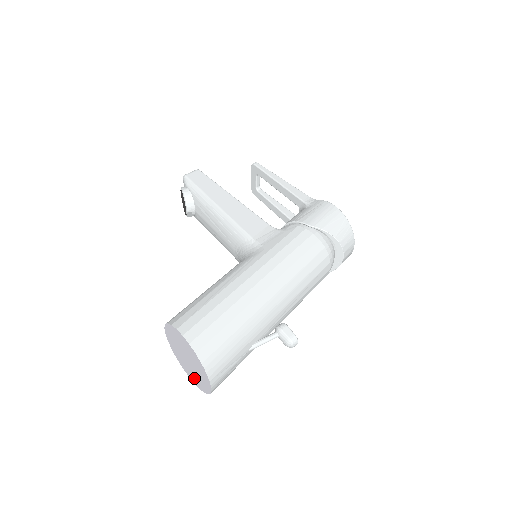
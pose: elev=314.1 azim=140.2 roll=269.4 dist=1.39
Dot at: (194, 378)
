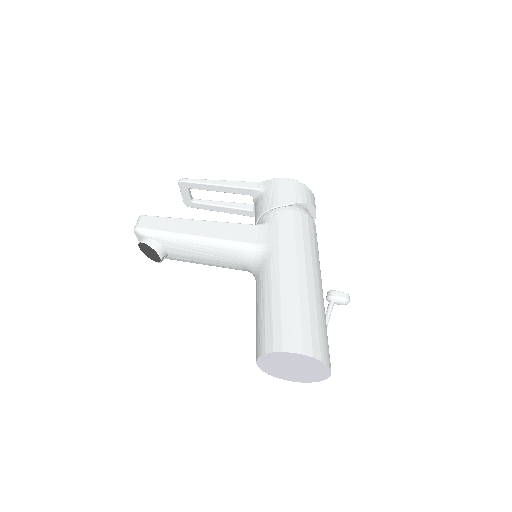
Dot at: (301, 378)
